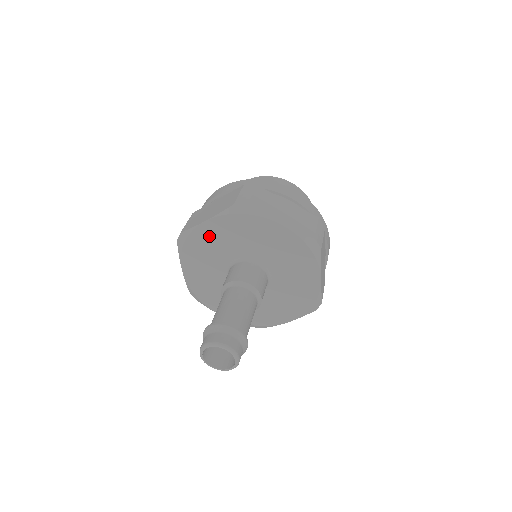
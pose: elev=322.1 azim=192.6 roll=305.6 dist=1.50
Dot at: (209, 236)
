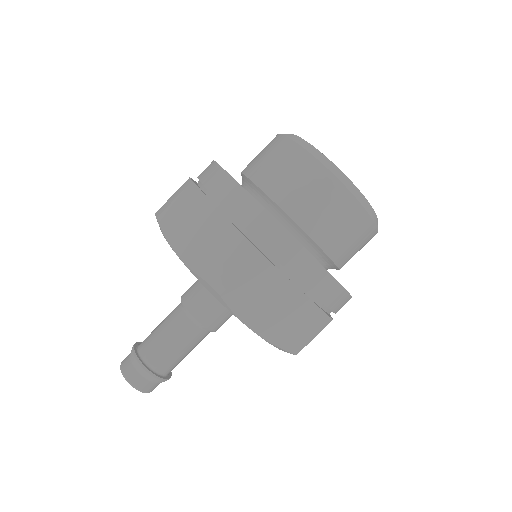
Dot at: occluded
